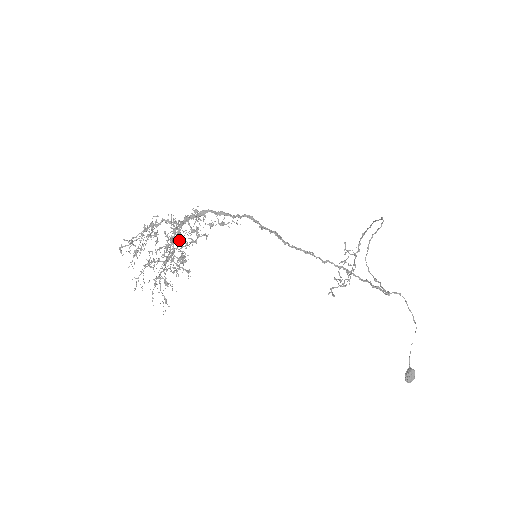
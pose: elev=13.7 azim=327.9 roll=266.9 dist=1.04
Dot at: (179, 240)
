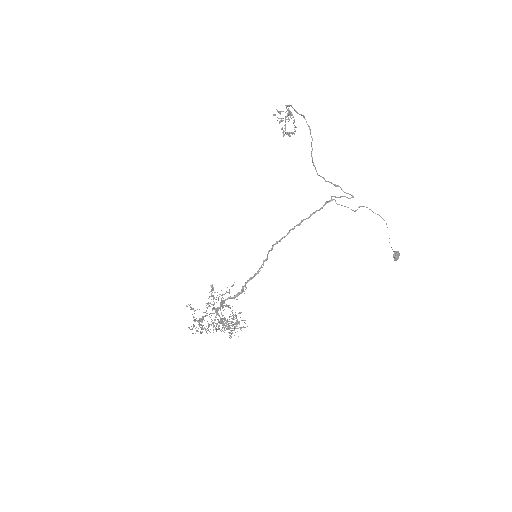
Dot at: occluded
